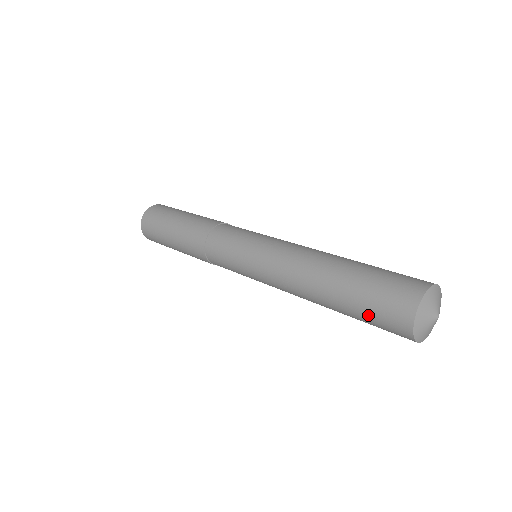
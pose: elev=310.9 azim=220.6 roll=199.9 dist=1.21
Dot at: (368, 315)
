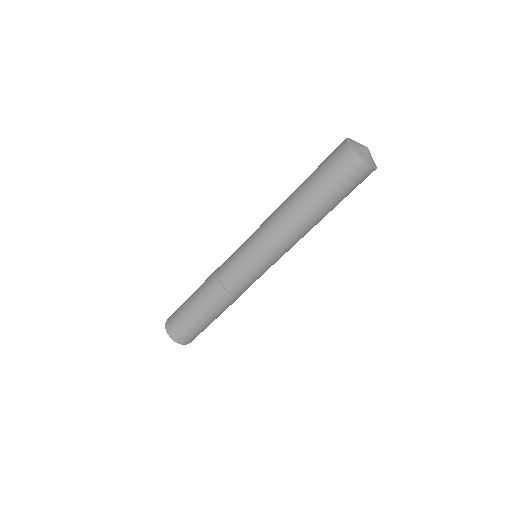
Dot at: (330, 178)
